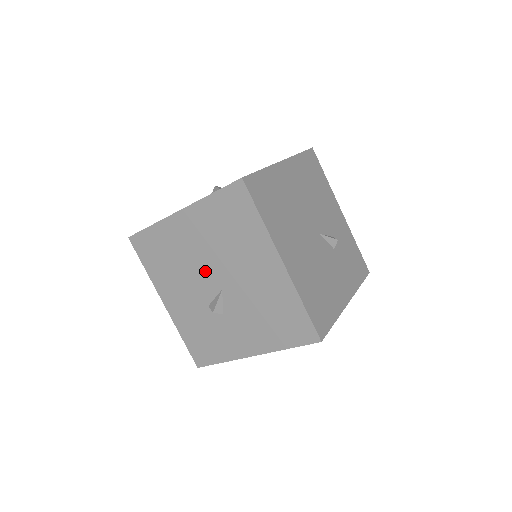
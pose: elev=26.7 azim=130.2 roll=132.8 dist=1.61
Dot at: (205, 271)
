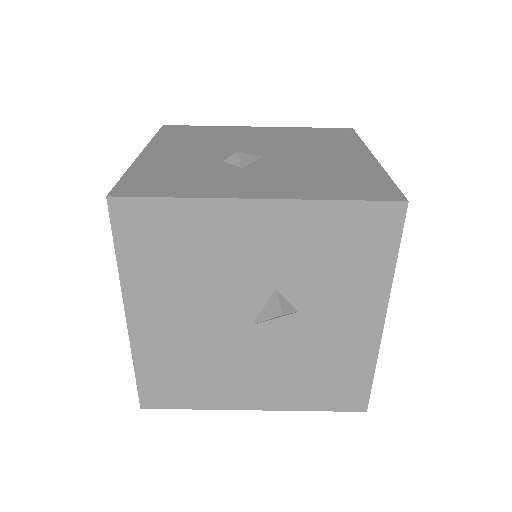
Dot at: (251, 147)
